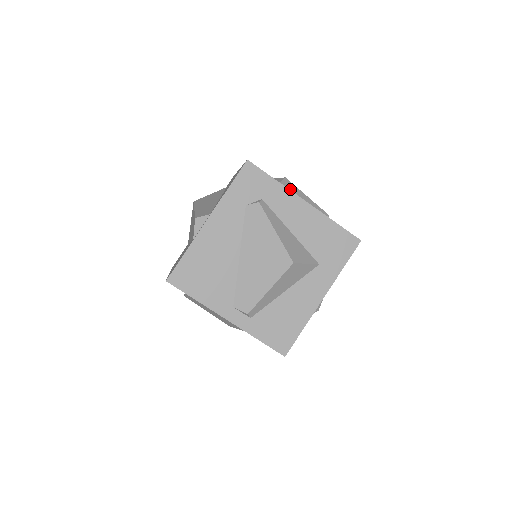
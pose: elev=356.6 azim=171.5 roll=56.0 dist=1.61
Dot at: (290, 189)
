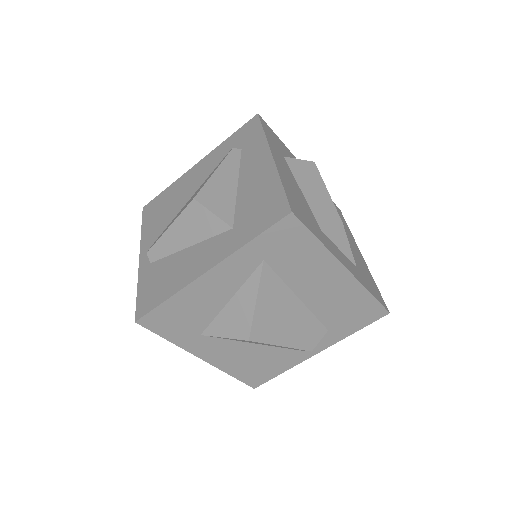
Dot at: (305, 170)
